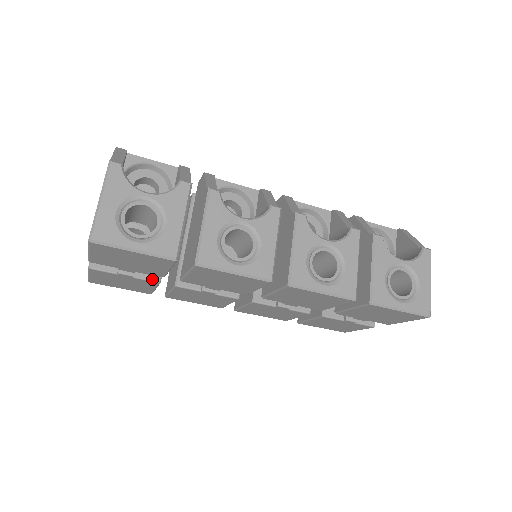
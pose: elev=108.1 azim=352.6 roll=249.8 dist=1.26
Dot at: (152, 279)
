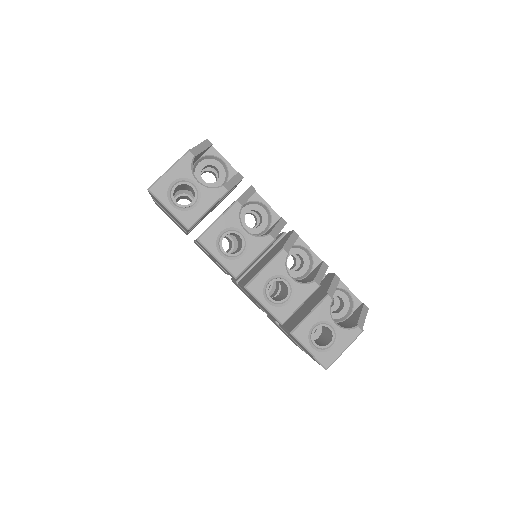
Dot at: occluded
